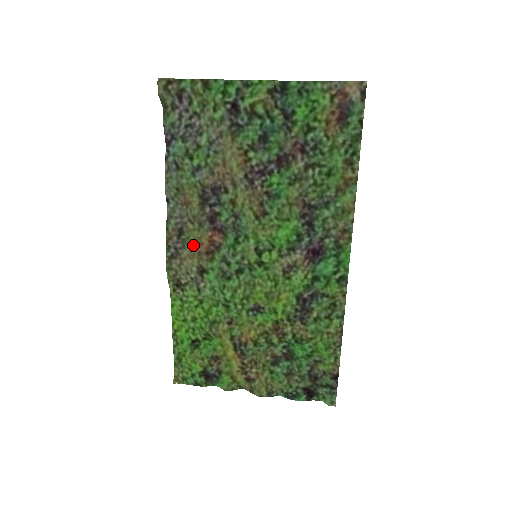
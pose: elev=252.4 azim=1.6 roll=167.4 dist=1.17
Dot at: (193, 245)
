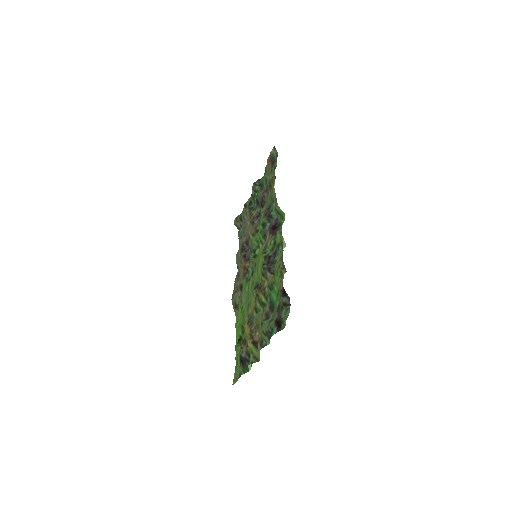
Dot at: occluded
